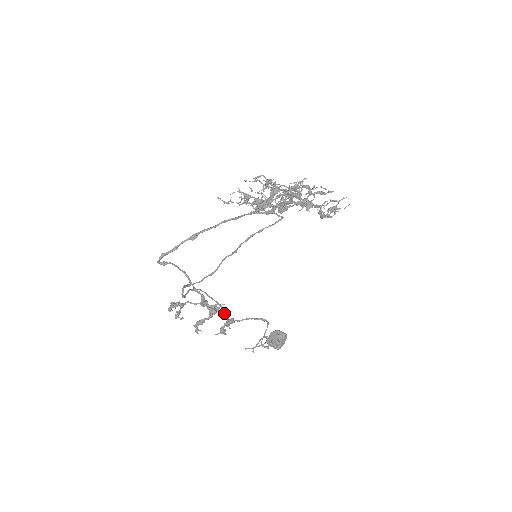
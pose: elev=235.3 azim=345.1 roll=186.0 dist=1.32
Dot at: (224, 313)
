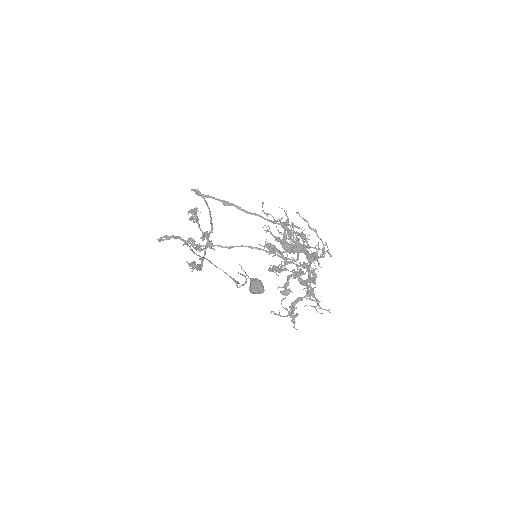
Dot at: (204, 258)
